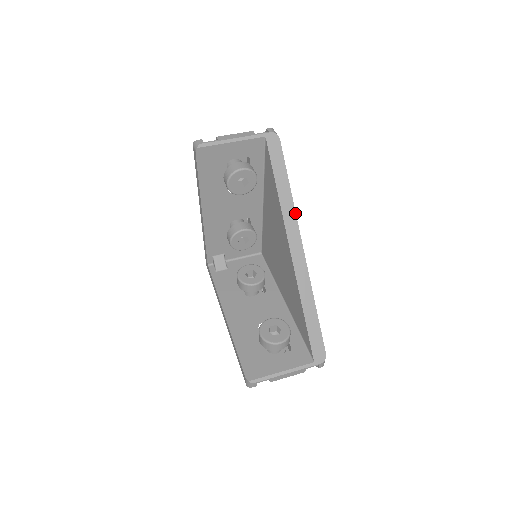
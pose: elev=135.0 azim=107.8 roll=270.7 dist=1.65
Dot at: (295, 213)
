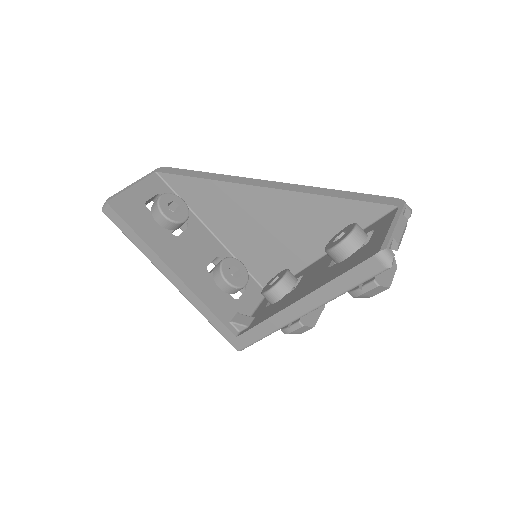
Dot at: (234, 176)
